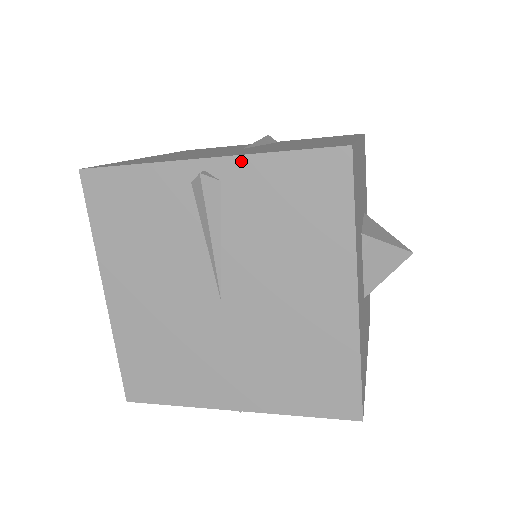
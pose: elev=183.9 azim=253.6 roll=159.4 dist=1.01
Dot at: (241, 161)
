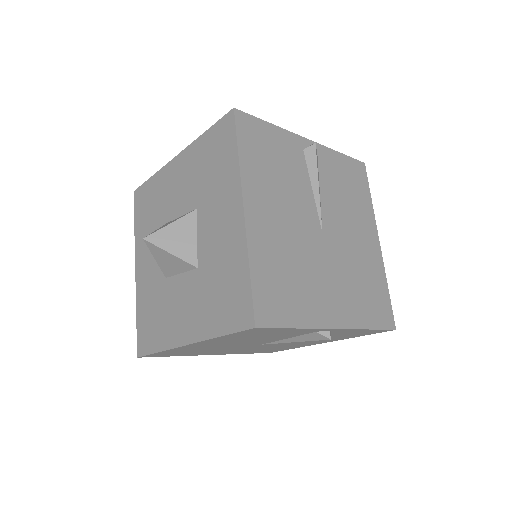
Dot at: (326, 149)
